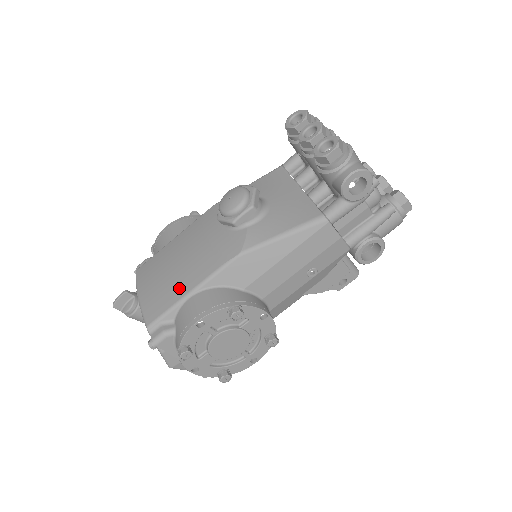
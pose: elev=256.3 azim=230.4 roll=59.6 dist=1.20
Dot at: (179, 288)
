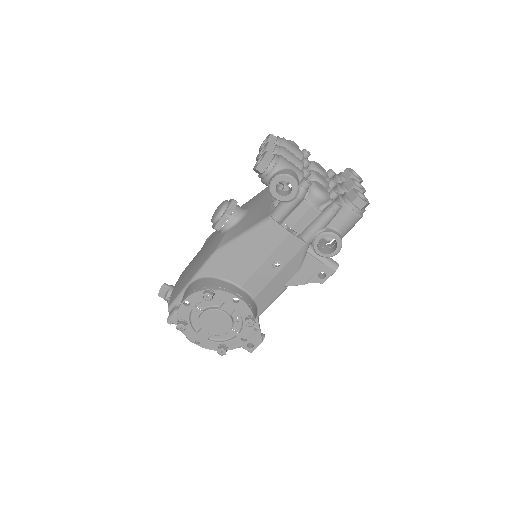
Dot at: (187, 279)
